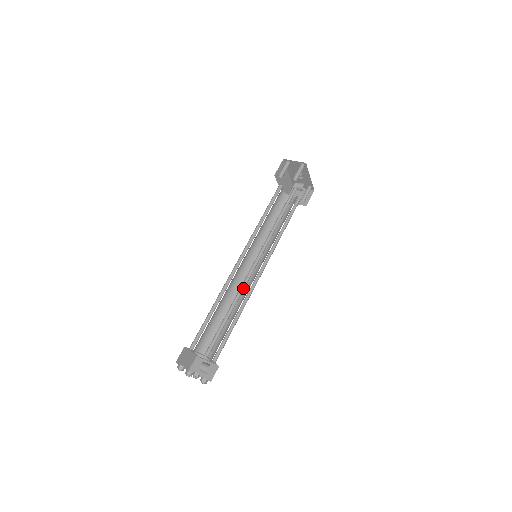
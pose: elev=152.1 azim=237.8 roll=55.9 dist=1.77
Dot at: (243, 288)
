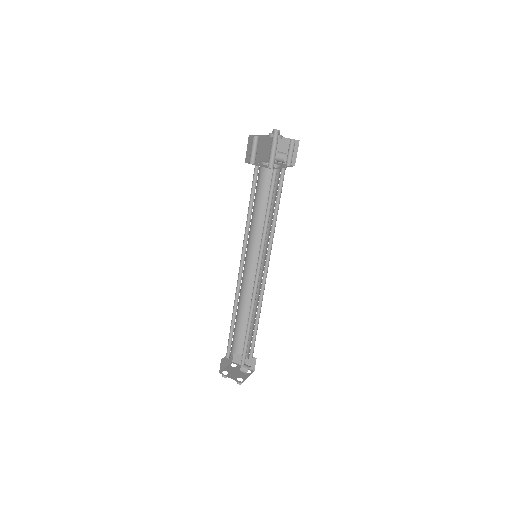
Dot at: (254, 299)
